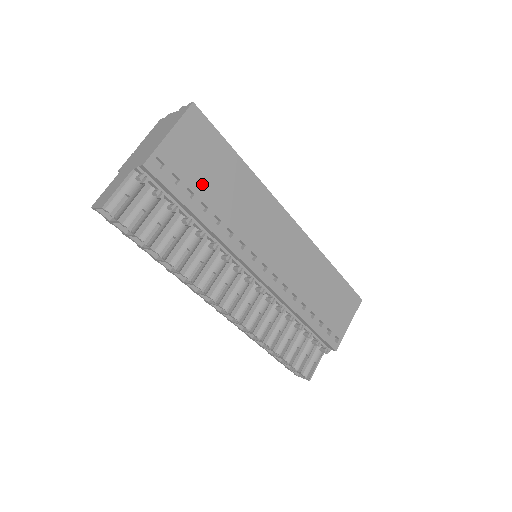
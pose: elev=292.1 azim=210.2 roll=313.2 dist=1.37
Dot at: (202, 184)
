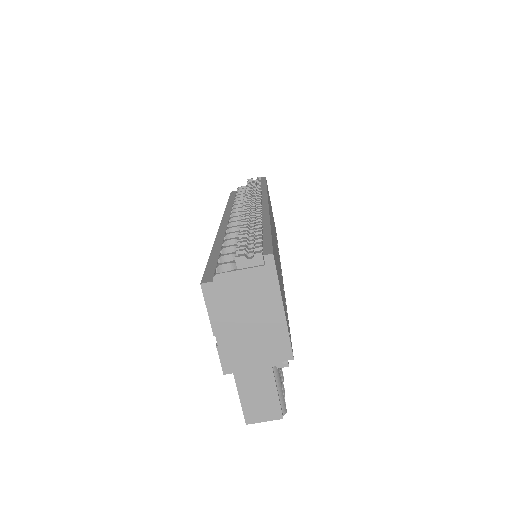
Dot at: occluded
